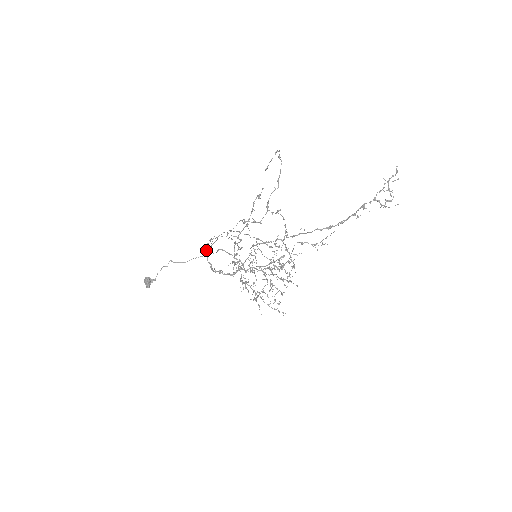
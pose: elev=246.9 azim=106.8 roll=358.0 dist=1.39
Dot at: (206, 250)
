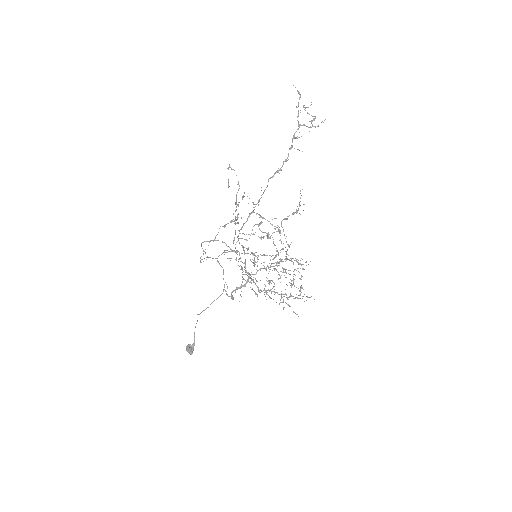
Dot at: occluded
